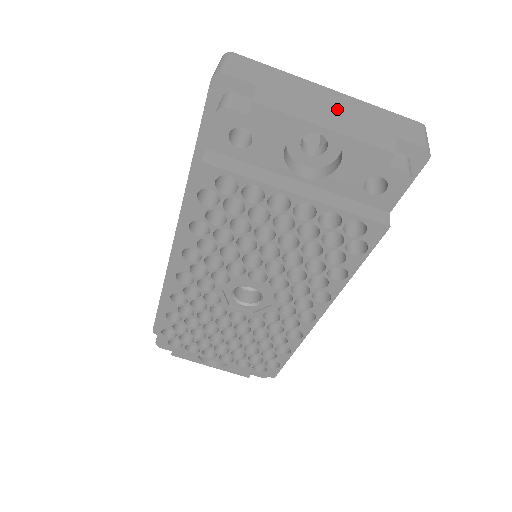
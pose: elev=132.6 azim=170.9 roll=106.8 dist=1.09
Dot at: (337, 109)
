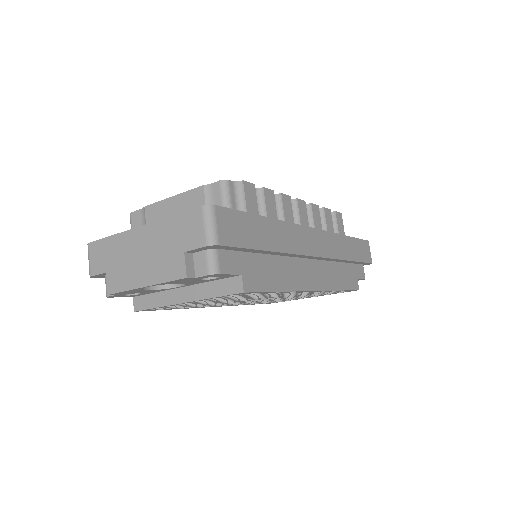
Dot at: (147, 253)
